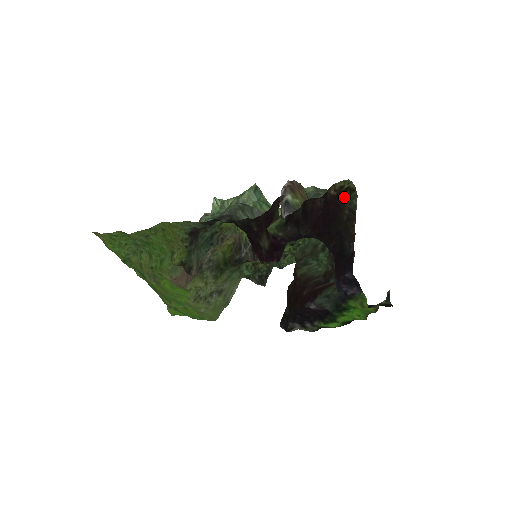
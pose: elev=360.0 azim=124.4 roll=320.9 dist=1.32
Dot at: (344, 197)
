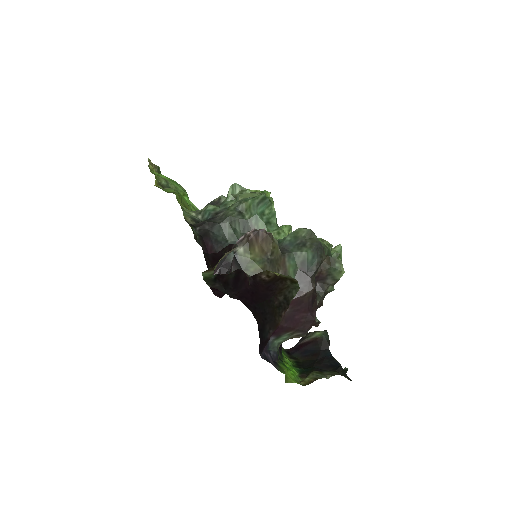
Dot at: (283, 283)
